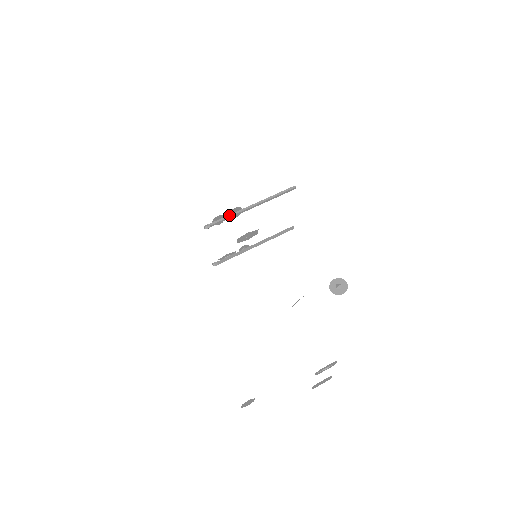
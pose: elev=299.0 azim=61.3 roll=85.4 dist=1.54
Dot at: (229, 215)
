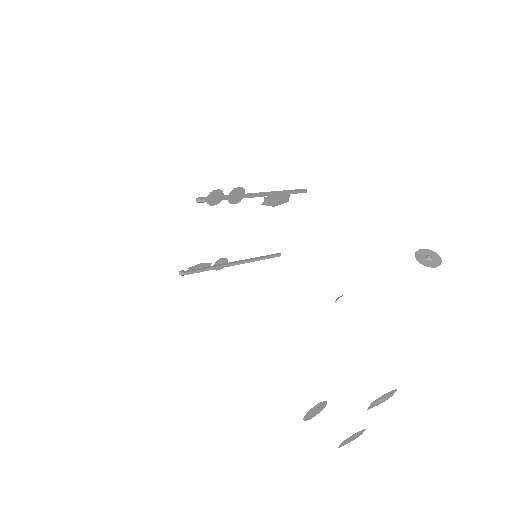
Dot at: (229, 195)
